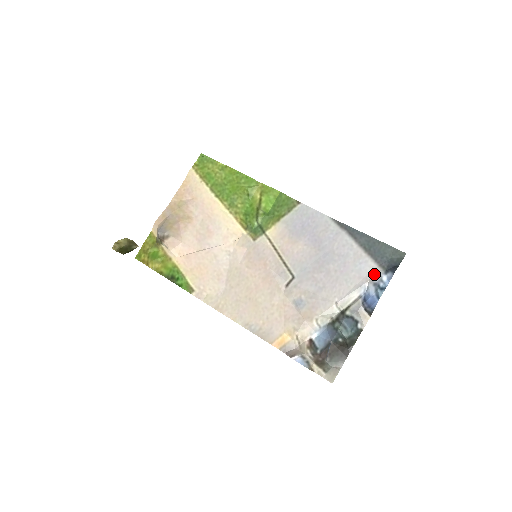
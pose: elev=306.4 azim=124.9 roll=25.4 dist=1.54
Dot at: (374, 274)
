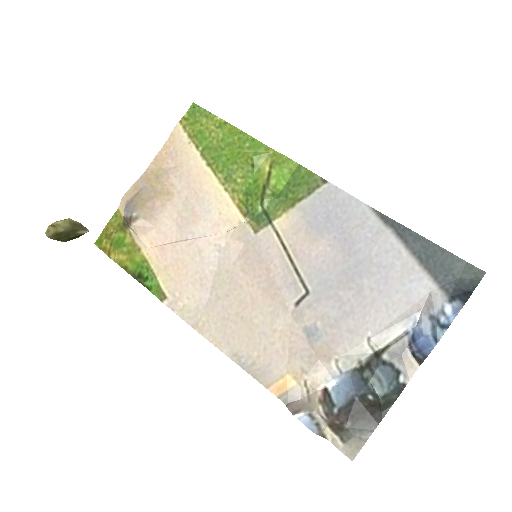
Dot at: (431, 300)
